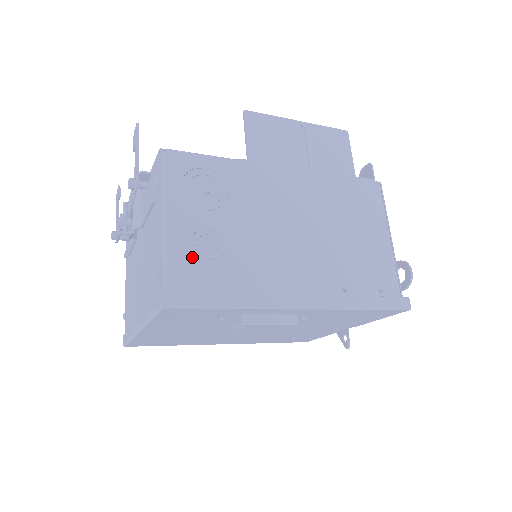
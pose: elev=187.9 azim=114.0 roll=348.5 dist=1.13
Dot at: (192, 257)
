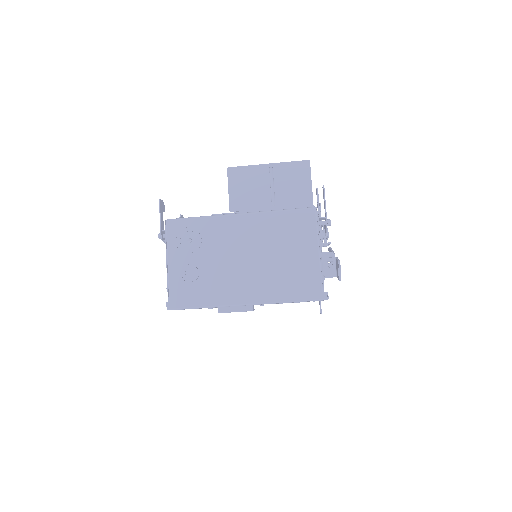
Dot at: (182, 281)
